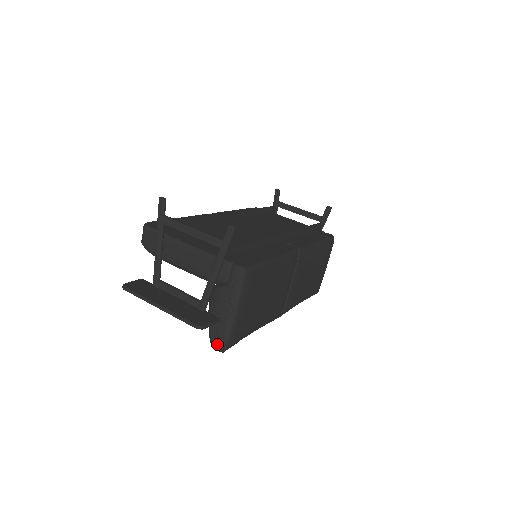
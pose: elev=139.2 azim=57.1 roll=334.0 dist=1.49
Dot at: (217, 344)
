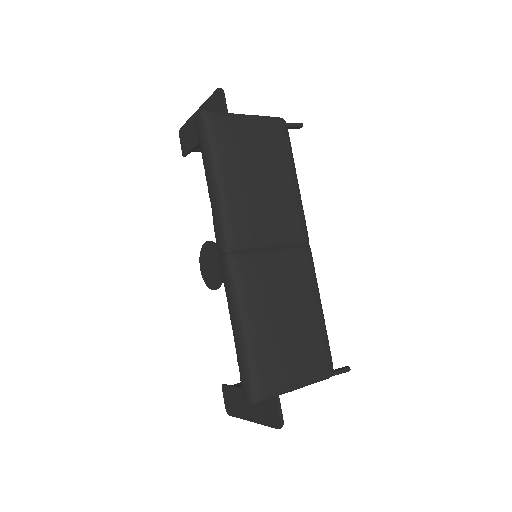
Dot at: occluded
